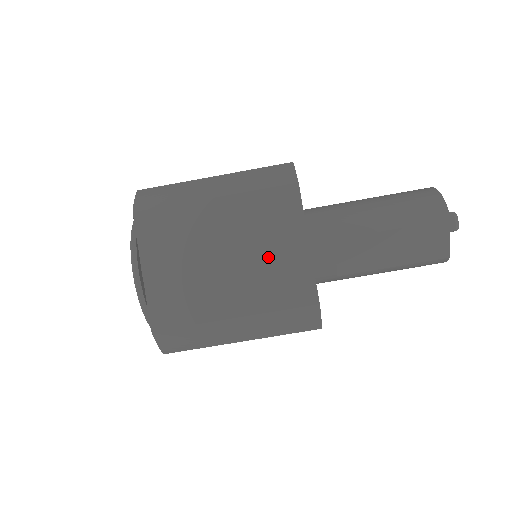
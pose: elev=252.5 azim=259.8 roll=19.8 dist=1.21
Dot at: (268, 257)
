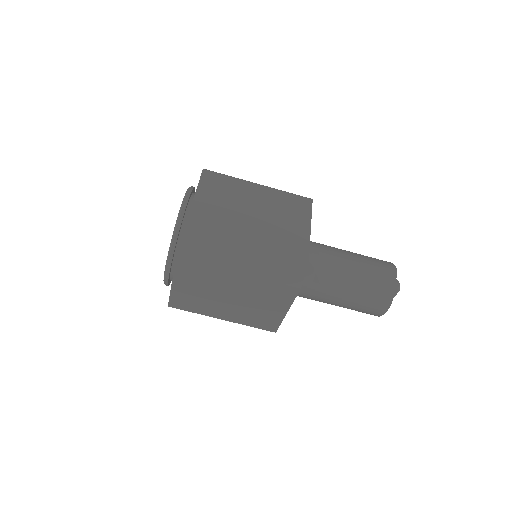
Dot at: (282, 224)
